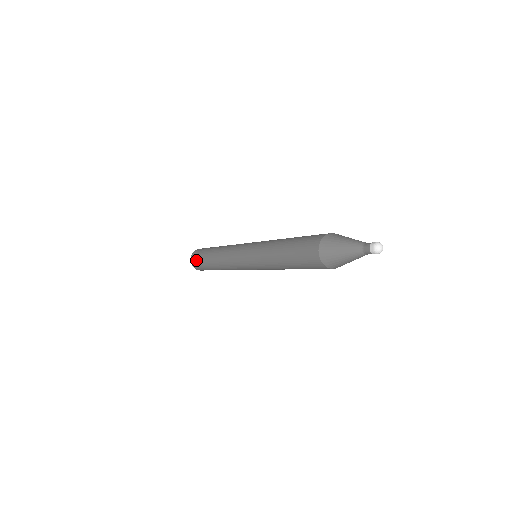
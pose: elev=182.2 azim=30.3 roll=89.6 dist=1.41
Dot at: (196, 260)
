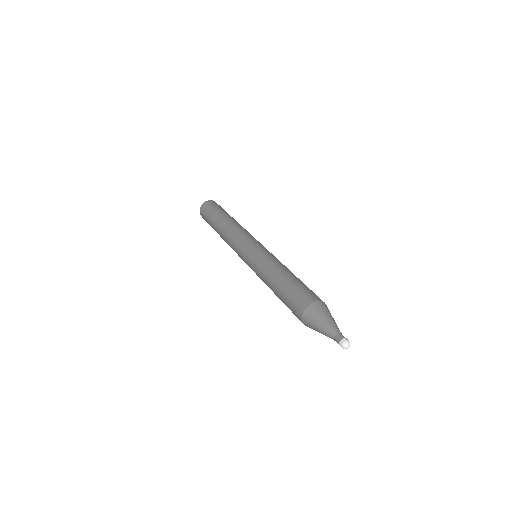
Dot at: (205, 215)
